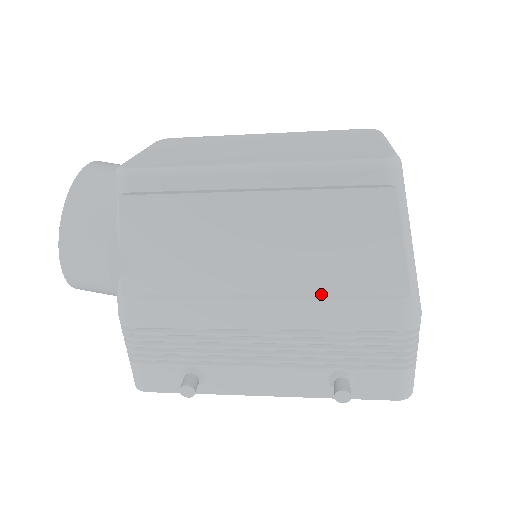
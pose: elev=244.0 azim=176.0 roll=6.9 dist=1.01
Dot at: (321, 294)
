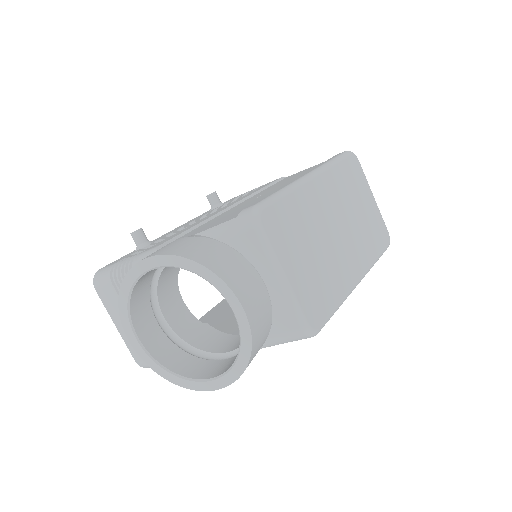
Dot at: occluded
